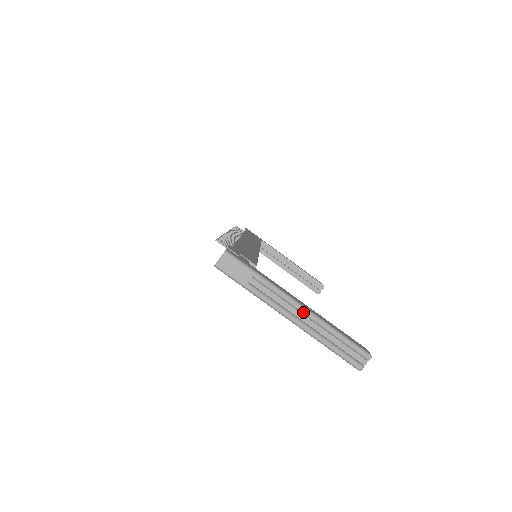
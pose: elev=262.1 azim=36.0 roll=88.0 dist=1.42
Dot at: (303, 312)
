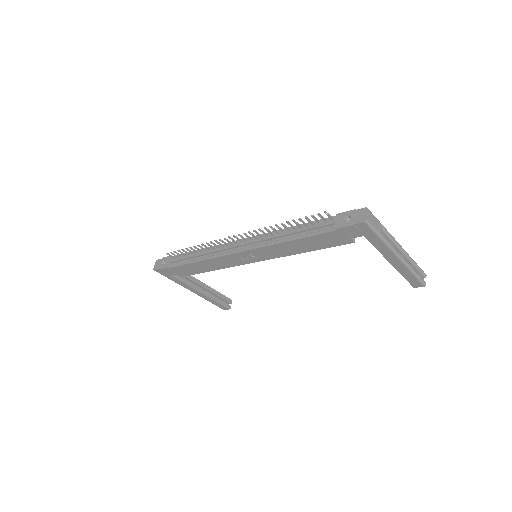
Dot at: (403, 250)
